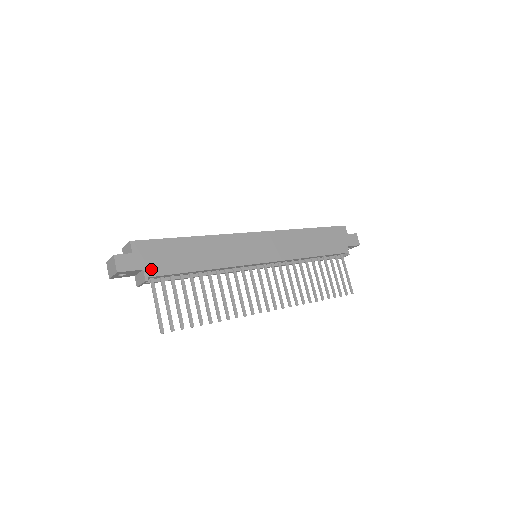
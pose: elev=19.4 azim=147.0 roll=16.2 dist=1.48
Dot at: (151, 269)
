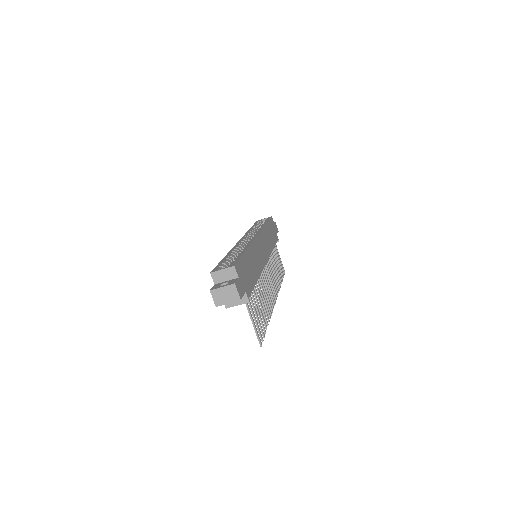
Dot at: (247, 289)
